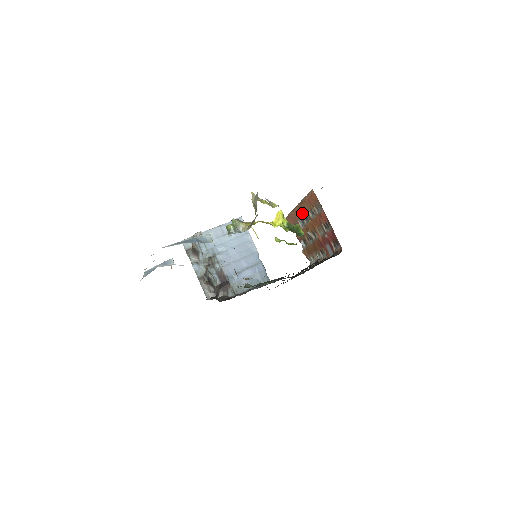
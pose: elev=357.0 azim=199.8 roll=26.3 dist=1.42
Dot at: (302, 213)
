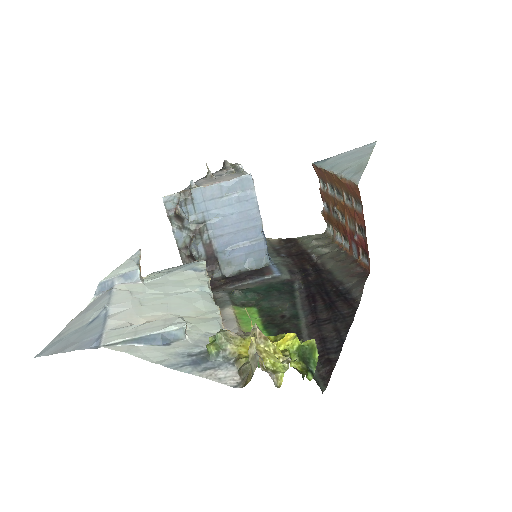
Dot at: (335, 184)
